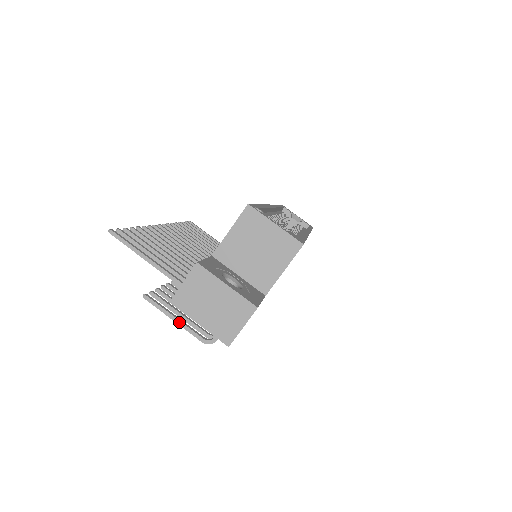
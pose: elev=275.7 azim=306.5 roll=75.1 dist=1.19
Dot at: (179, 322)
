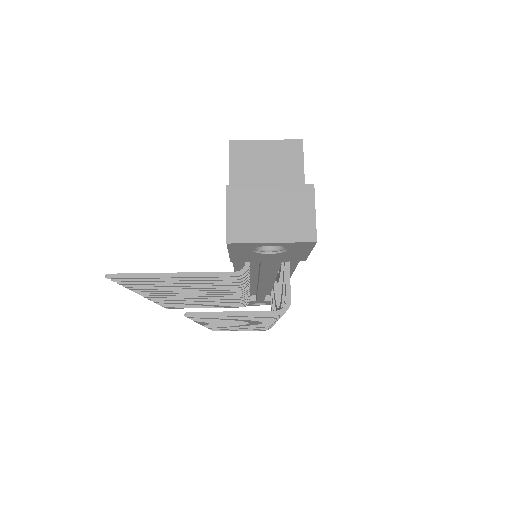
Dot at: (240, 313)
